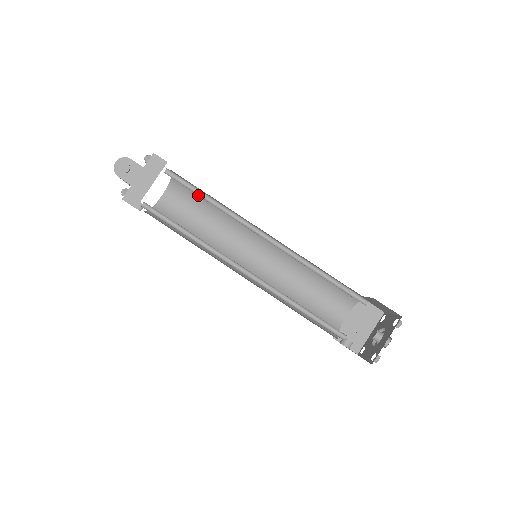
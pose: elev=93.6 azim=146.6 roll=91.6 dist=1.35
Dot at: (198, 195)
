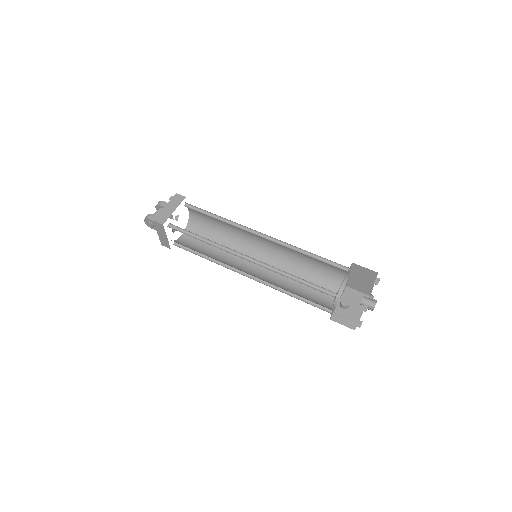
Dot at: (194, 236)
